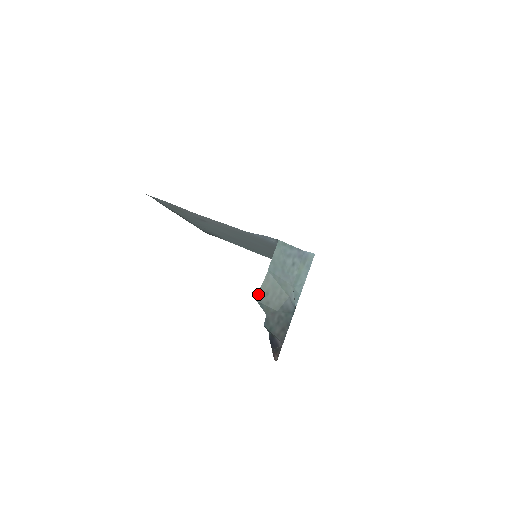
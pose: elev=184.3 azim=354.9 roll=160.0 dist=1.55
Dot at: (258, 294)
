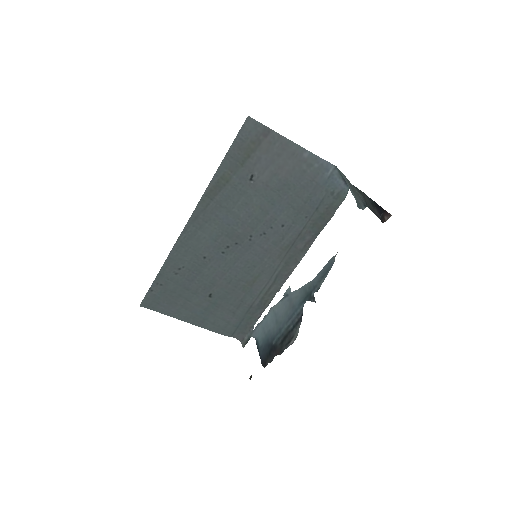
Dot at: occluded
